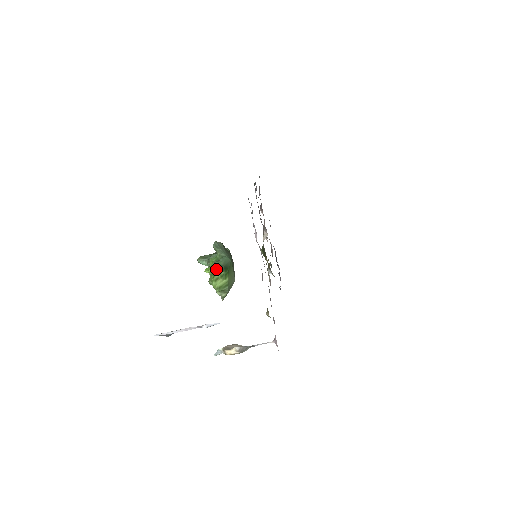
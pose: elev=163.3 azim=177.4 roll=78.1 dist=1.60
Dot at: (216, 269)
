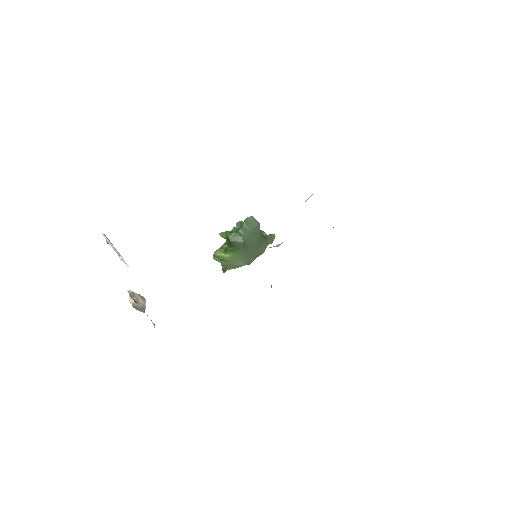
Dot at: occluded
